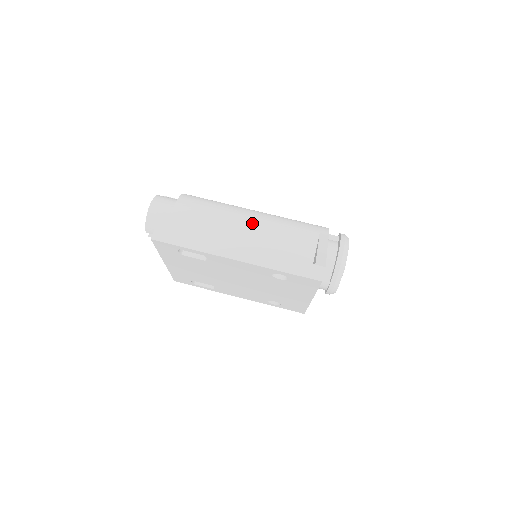
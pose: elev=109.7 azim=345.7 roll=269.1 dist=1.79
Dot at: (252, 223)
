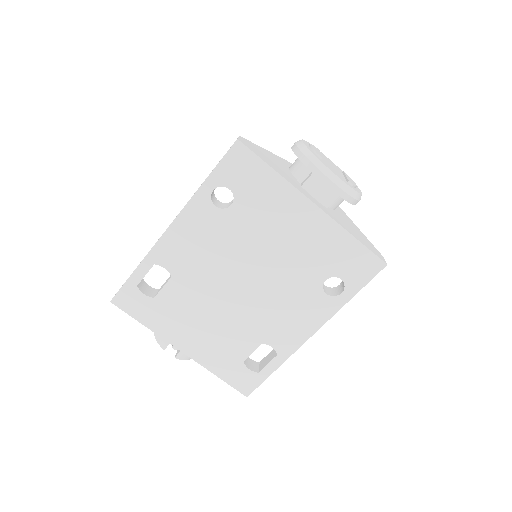
Dot at: occluded
